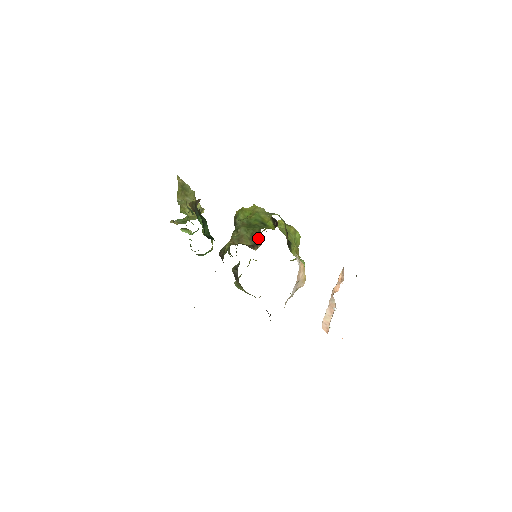
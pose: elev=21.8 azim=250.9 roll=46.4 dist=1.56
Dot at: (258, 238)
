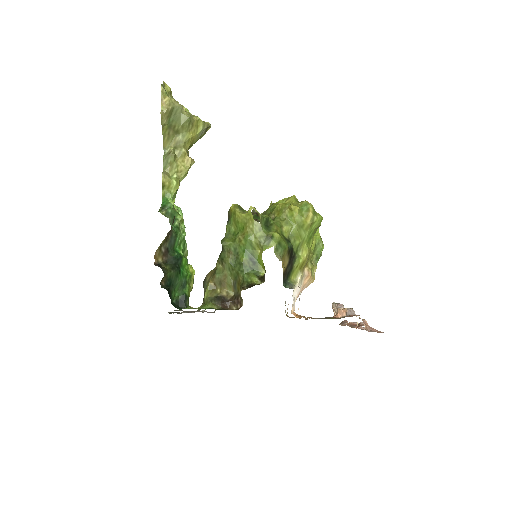
Dot at: (240, 293)
